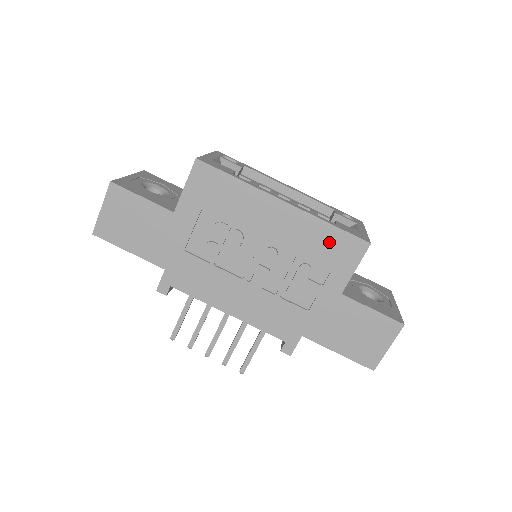
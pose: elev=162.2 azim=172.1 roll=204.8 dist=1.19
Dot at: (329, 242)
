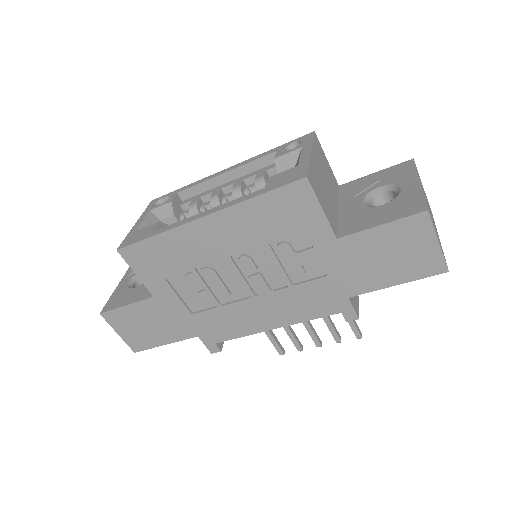
Dot at: (273, 211)
